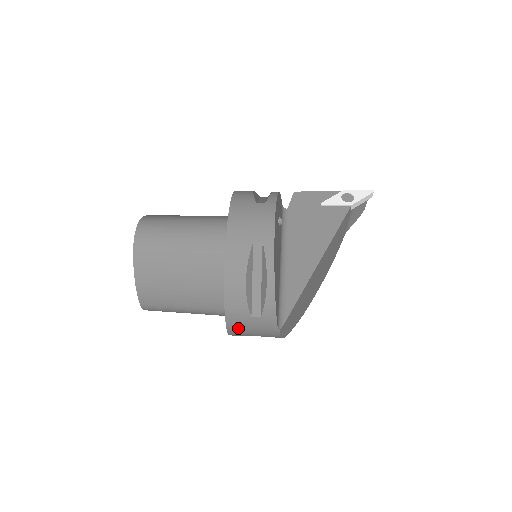
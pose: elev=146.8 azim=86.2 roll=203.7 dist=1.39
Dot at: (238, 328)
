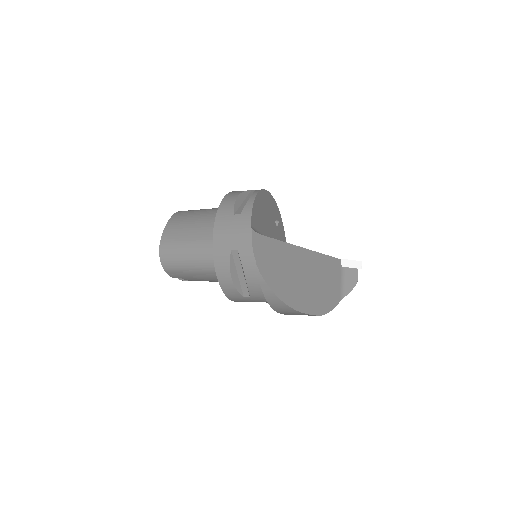
Dot at: (222, 230)
